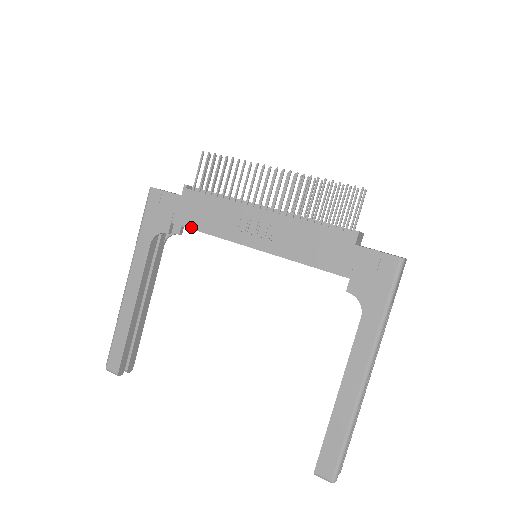
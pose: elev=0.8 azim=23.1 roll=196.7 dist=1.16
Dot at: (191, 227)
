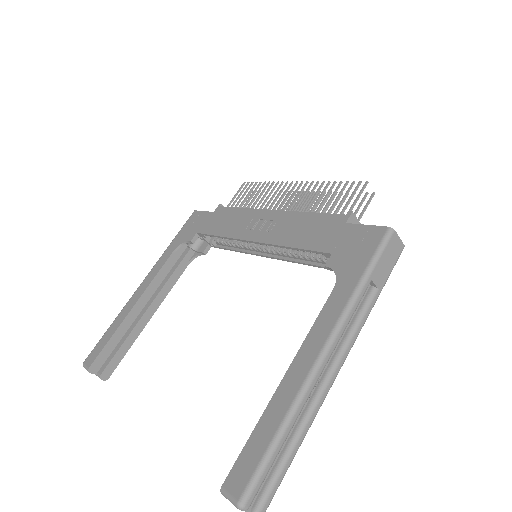
Dot at: (210, 233)
